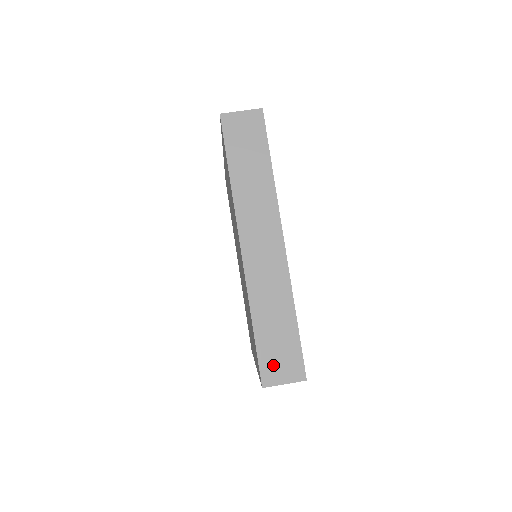
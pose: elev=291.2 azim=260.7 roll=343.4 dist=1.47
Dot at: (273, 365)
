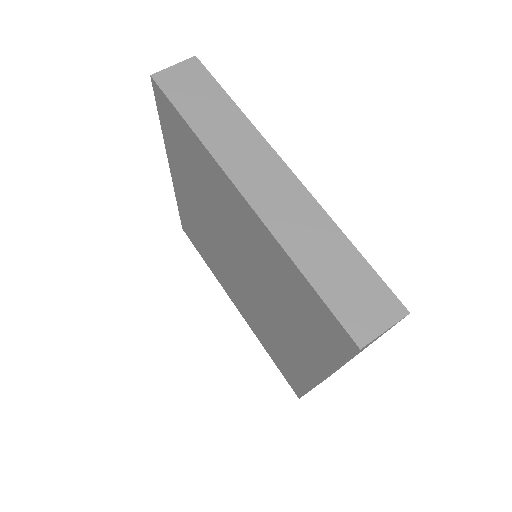
Dot at: (357, 313)
